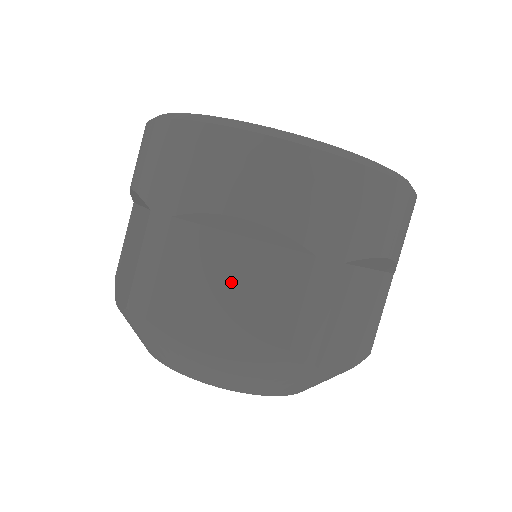
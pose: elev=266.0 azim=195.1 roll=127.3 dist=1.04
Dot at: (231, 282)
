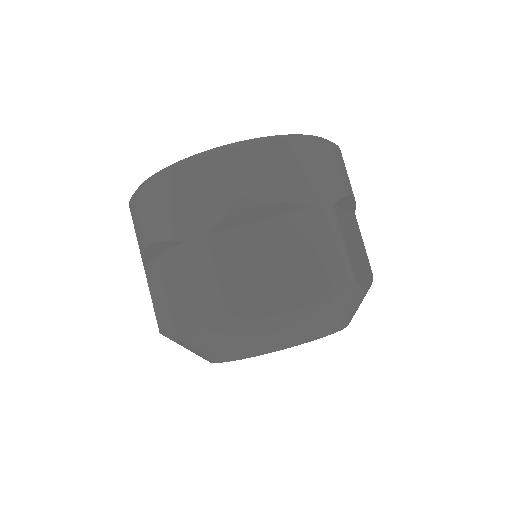
Dot at: (170, 286)
